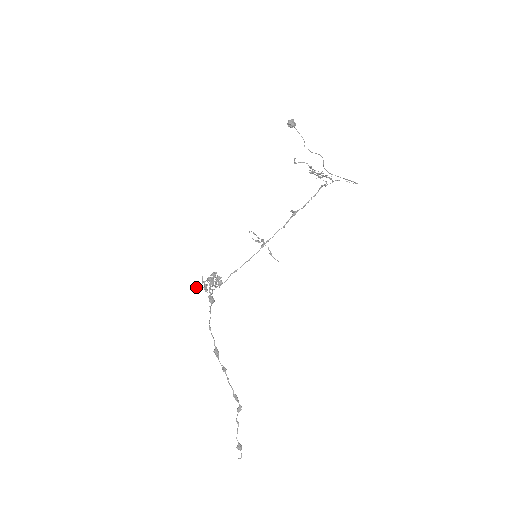
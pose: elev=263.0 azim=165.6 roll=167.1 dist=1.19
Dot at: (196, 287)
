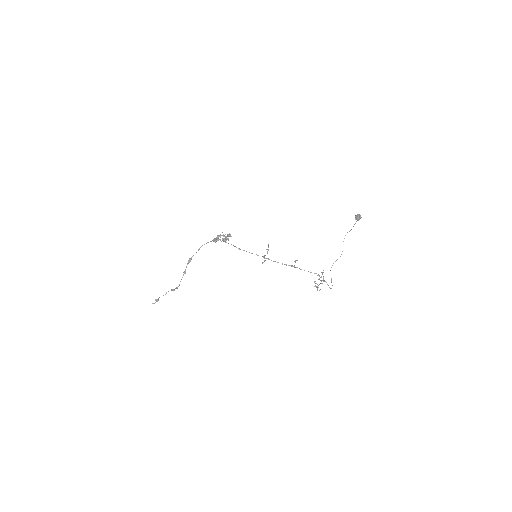
Dot at: occluded
